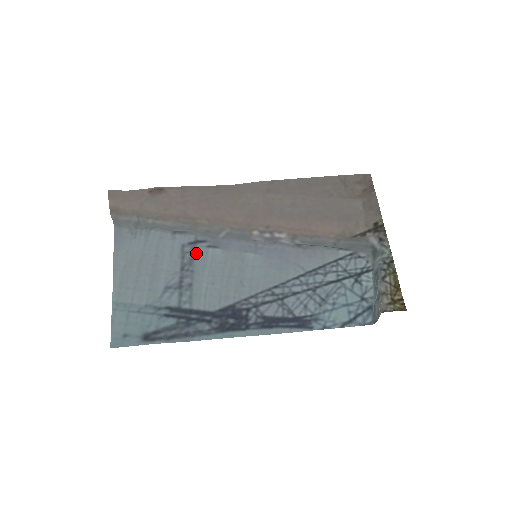
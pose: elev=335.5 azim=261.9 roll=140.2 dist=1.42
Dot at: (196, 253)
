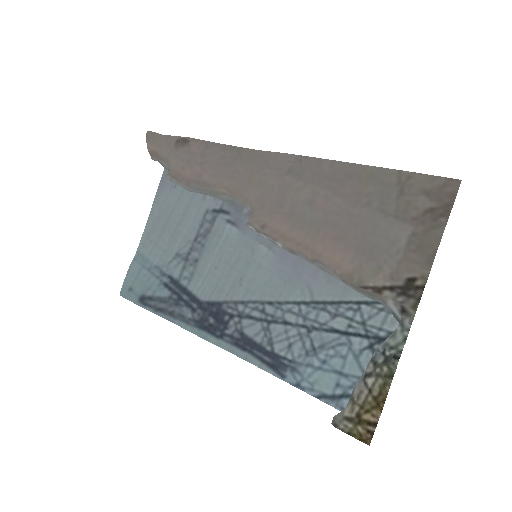
Dot at: (215, 225)
